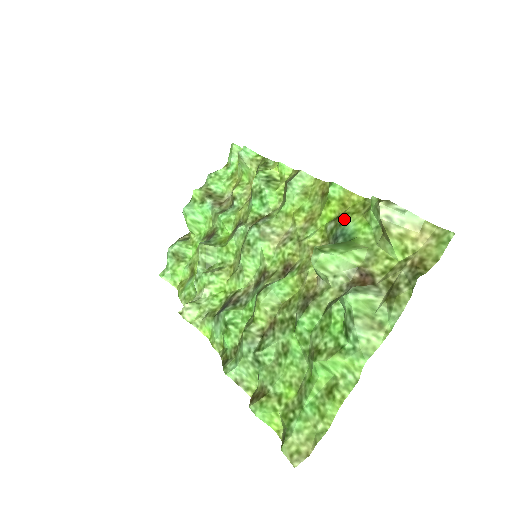
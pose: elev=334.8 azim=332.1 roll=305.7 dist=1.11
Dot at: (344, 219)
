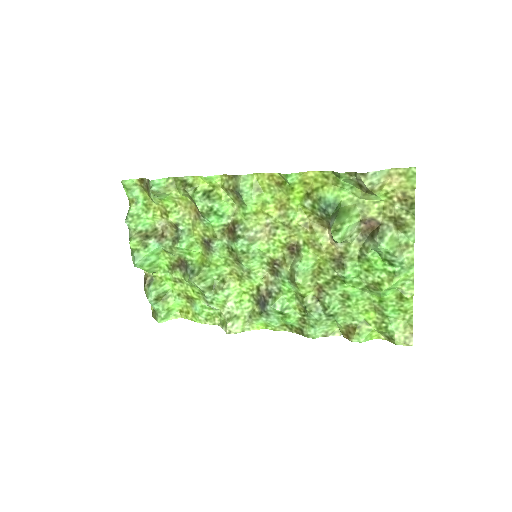
Dot at: (319, 195)
